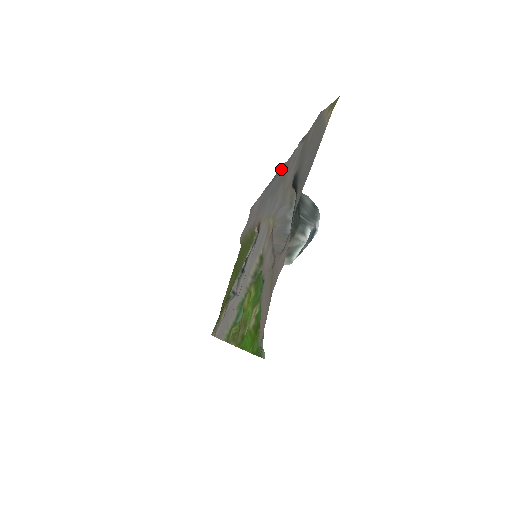
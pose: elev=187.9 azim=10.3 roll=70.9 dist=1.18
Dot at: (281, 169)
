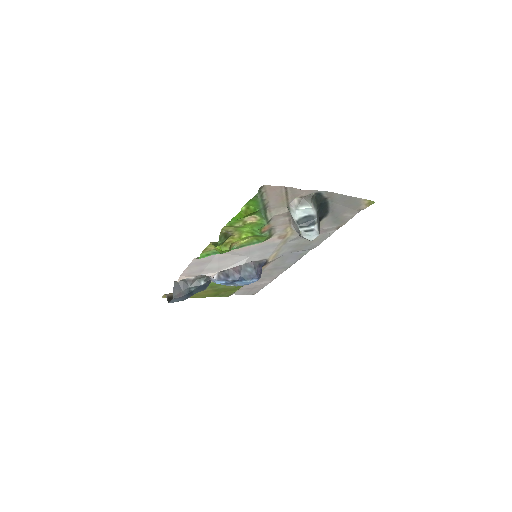
Dot at: (308, 249)
